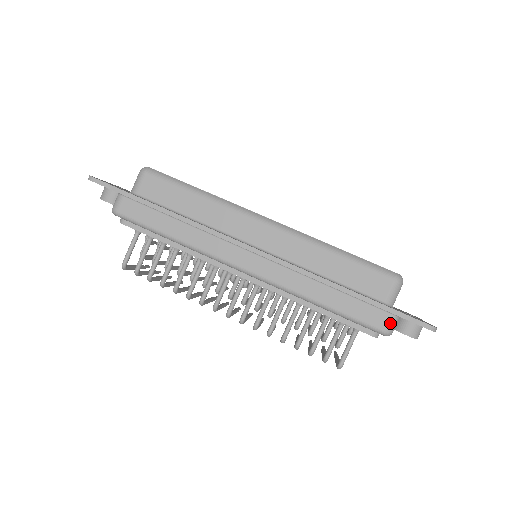
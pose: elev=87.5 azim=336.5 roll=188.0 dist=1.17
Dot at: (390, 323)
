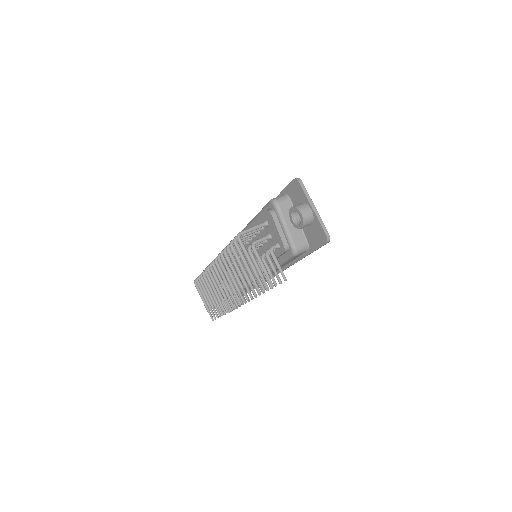
Dot at: (278, 197)
